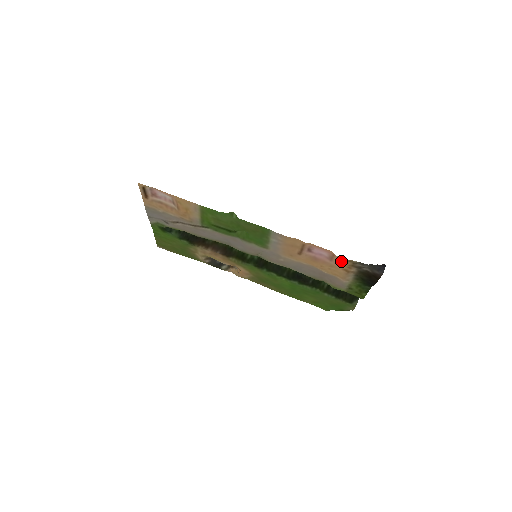
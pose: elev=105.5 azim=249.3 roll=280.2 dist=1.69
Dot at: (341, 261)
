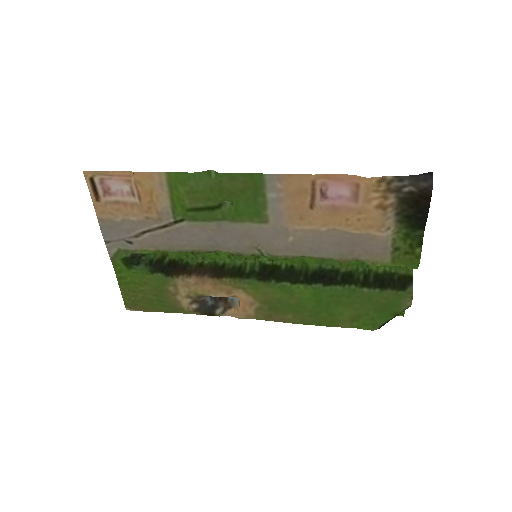
Dot at: (370, 189)
